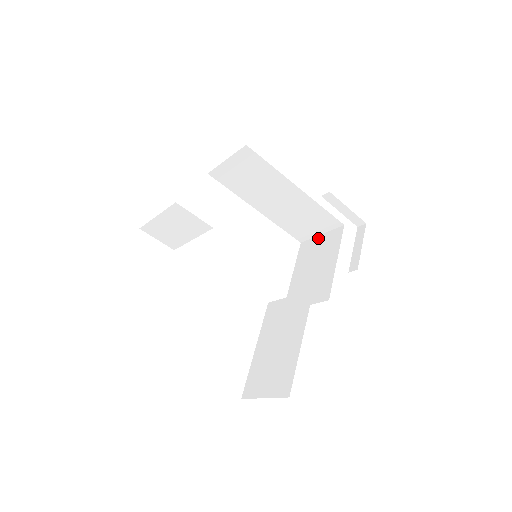
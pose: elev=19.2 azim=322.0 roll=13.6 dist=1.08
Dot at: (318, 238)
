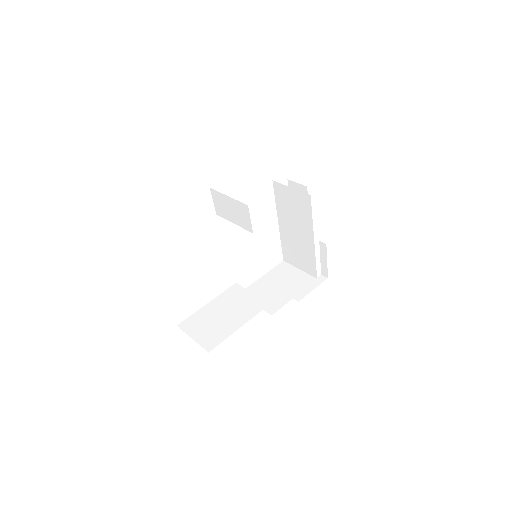
Dot at: (296, 270)
